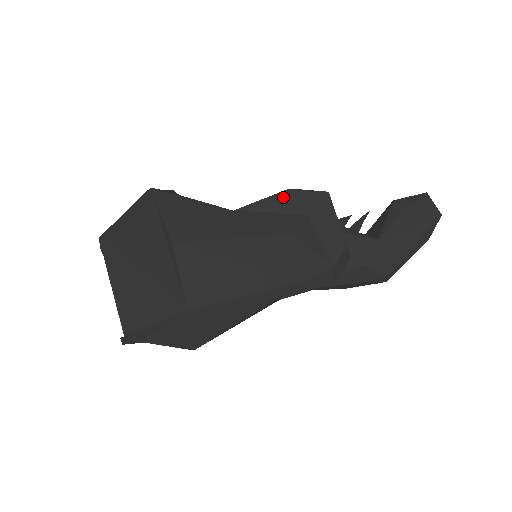
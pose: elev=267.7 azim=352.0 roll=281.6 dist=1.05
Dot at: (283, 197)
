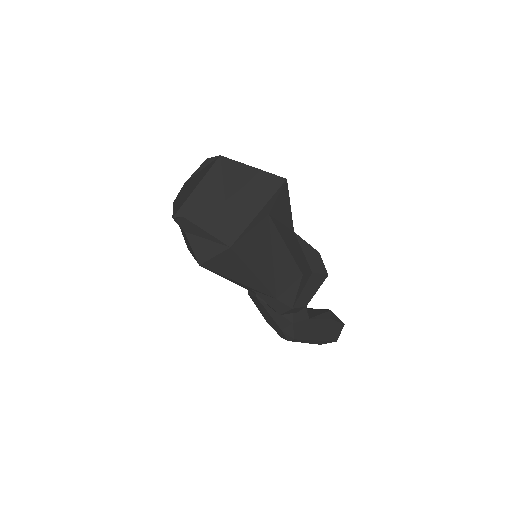
Dot at: (314, 253)
